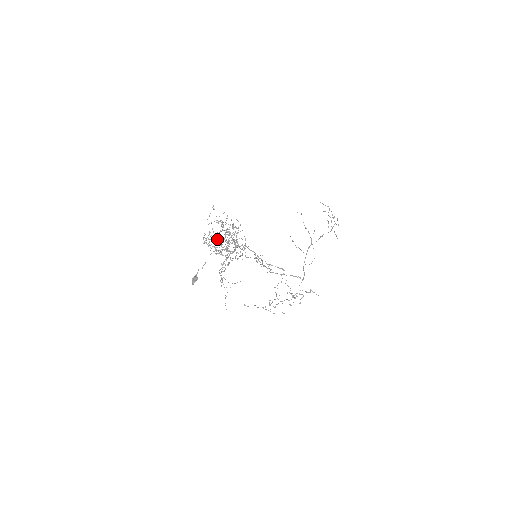
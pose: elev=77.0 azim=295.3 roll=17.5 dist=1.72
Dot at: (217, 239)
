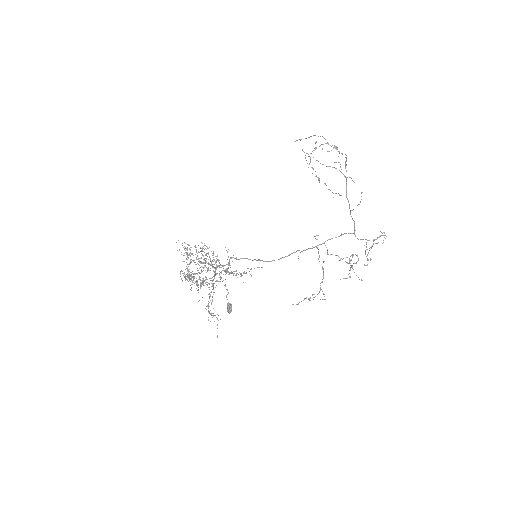
Dot at: (189, 276)
